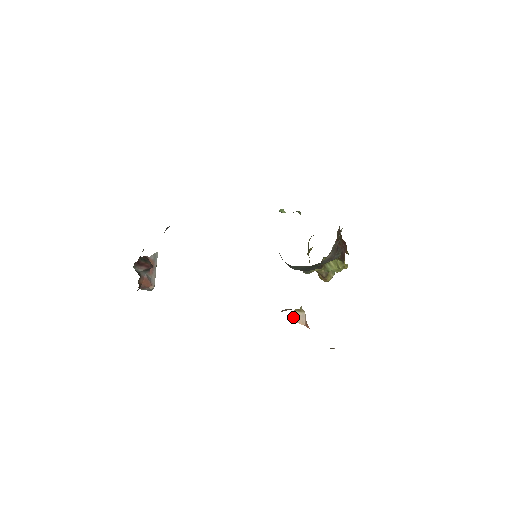
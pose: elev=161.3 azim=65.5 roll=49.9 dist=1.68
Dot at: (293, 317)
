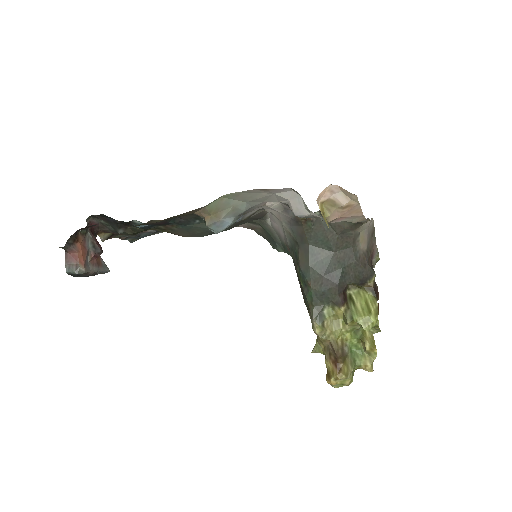
Dot at: (318, 205)
